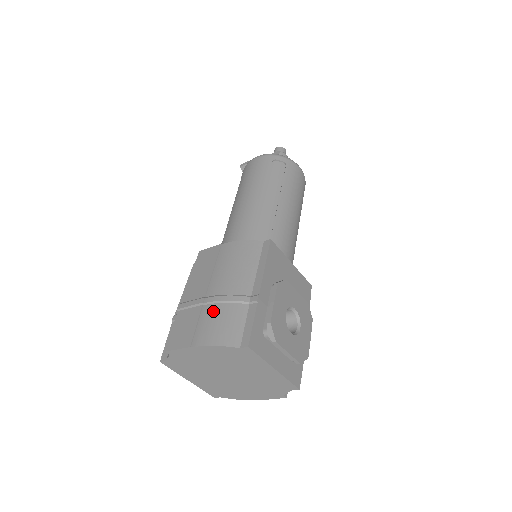
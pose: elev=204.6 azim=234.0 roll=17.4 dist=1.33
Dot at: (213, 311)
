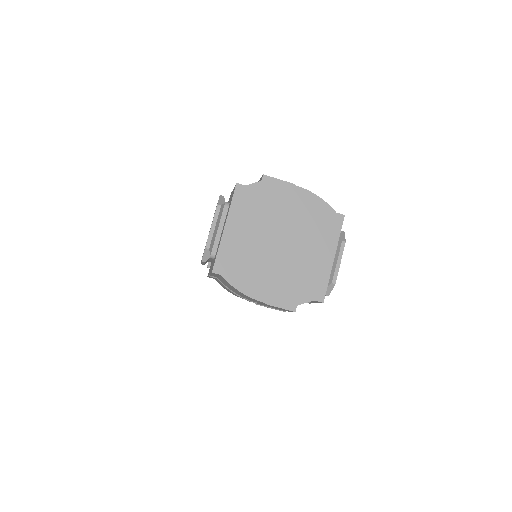
Dot at: occluded
